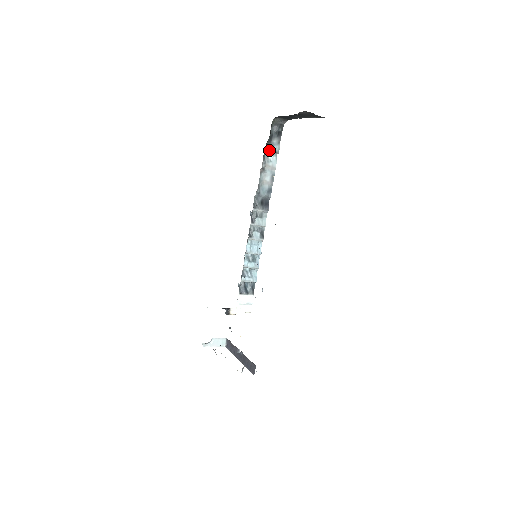
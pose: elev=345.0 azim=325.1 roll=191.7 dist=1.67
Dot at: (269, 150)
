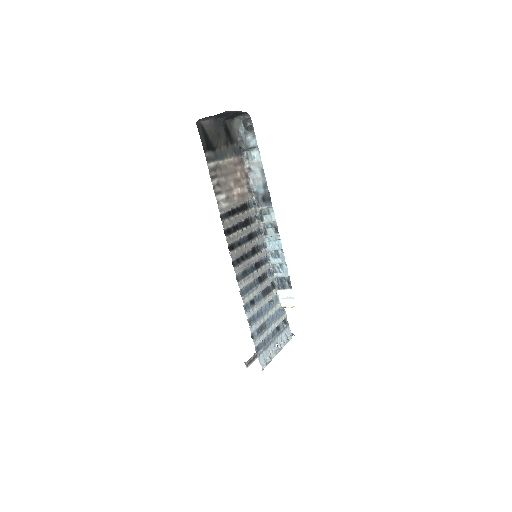
Dot at: (247, 148)
